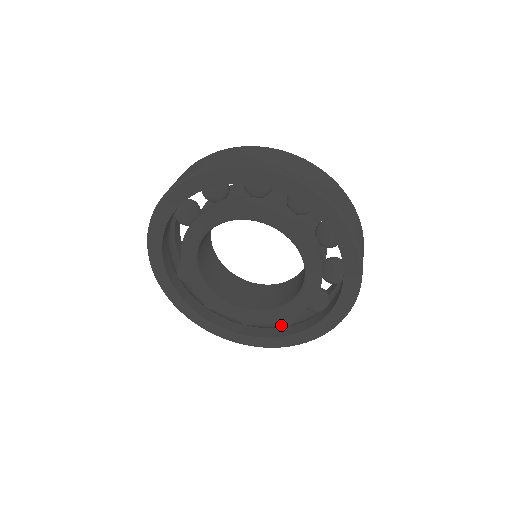
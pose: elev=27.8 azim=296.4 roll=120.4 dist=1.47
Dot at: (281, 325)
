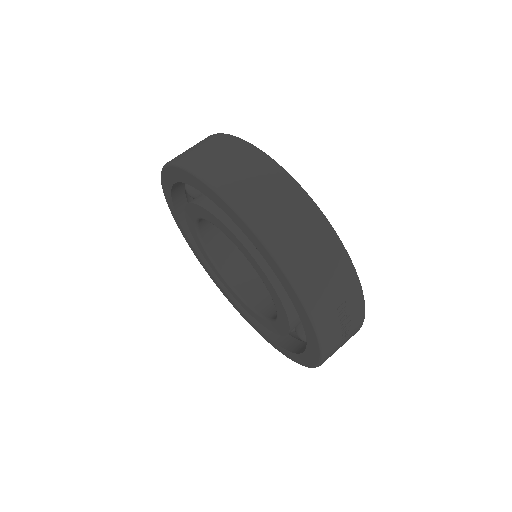
Dot at: (301, 339)
